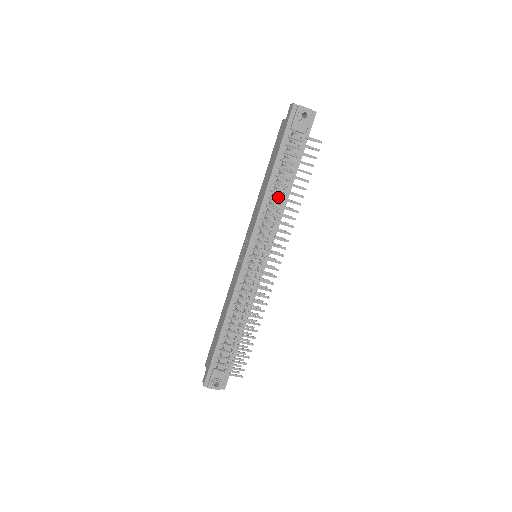
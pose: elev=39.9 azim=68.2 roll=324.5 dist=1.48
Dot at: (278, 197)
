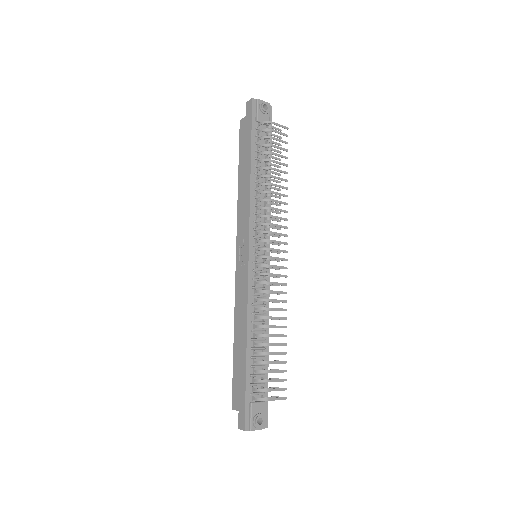
Dot at: (266, 183)
